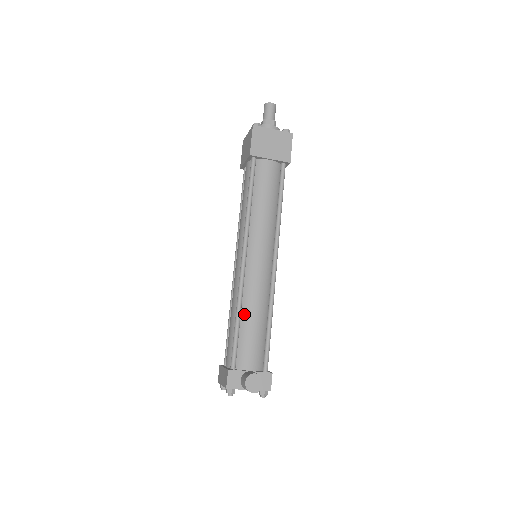
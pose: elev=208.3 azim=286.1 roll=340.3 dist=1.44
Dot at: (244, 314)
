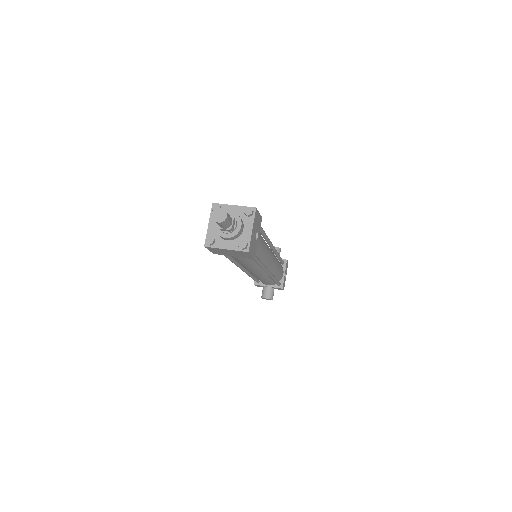
Dot at: occluded
